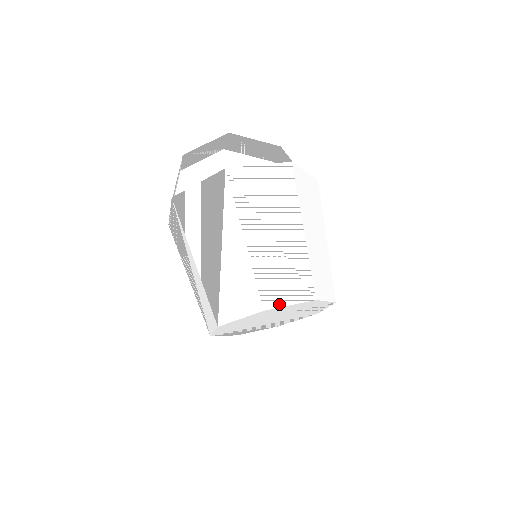
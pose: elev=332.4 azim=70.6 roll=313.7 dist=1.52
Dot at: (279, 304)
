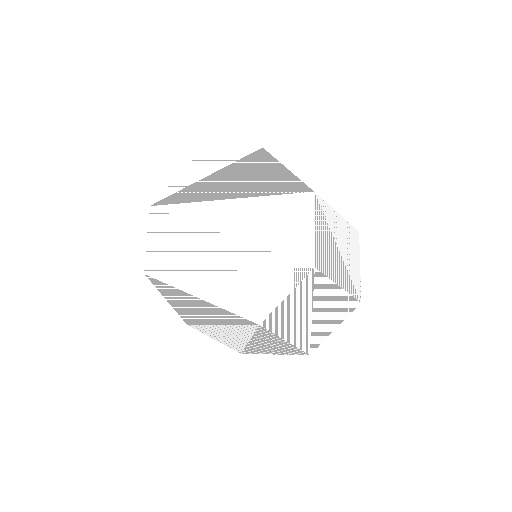
Dot at: (217, 155)
